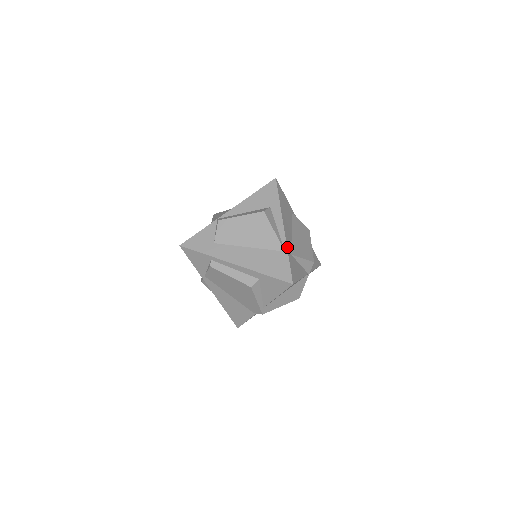
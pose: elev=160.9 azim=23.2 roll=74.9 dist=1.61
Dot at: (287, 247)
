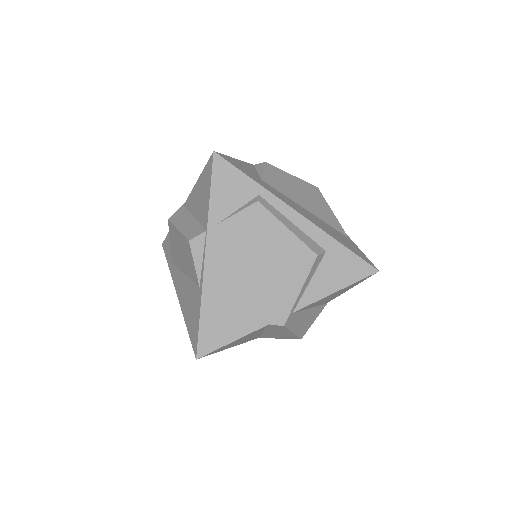
Dot at: occluded
